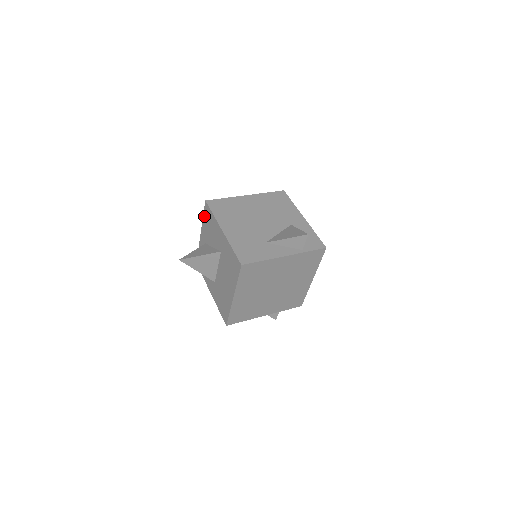
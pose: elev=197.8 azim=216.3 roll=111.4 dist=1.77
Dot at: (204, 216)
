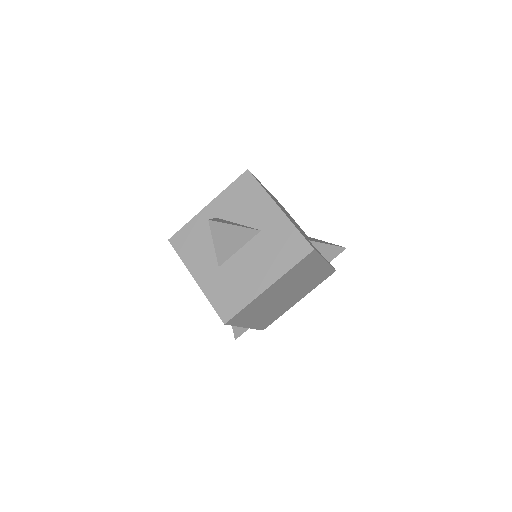
Dot at: (233, 185)
